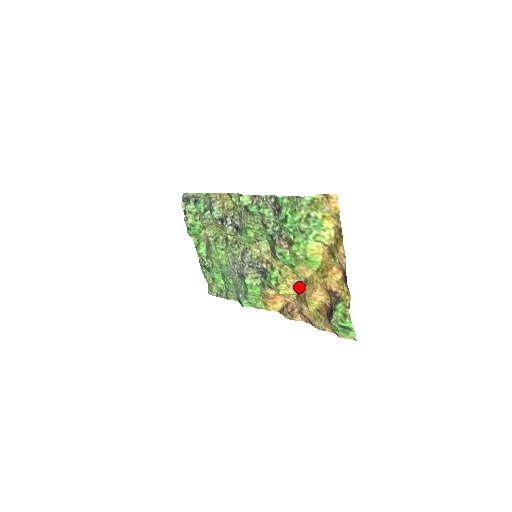
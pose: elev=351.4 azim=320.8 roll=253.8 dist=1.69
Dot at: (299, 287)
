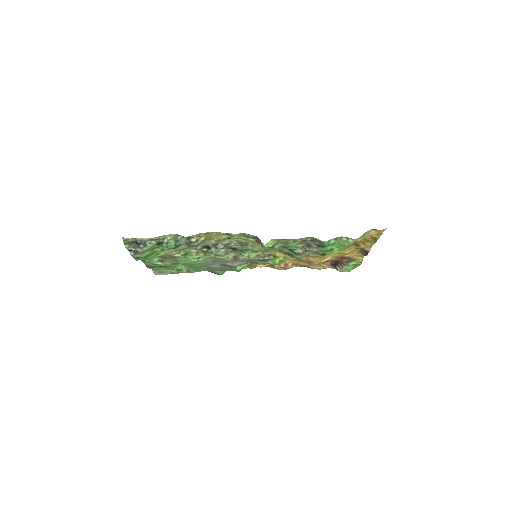
Dot at: (302, 257)
